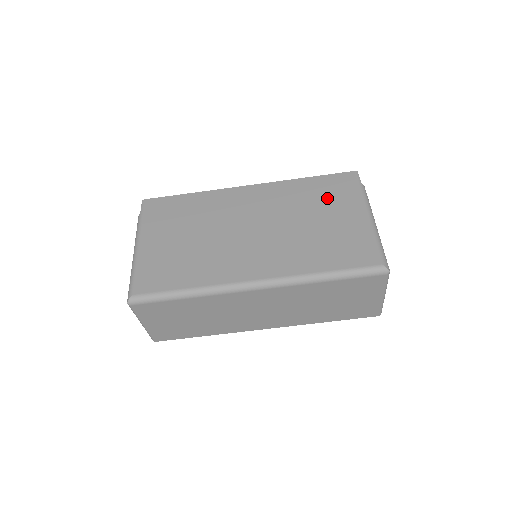
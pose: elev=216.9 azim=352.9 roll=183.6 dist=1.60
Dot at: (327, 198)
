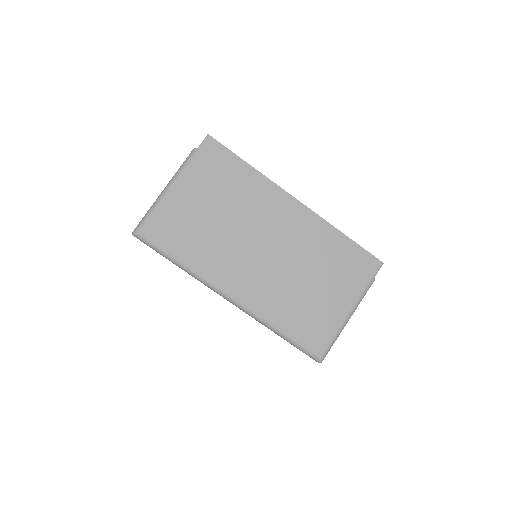
Dot at: (340, 269)
